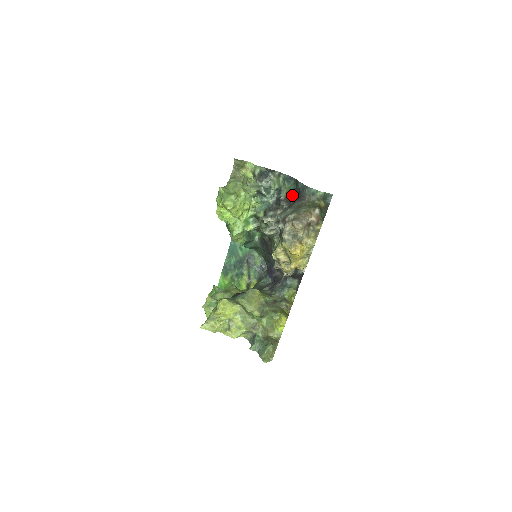
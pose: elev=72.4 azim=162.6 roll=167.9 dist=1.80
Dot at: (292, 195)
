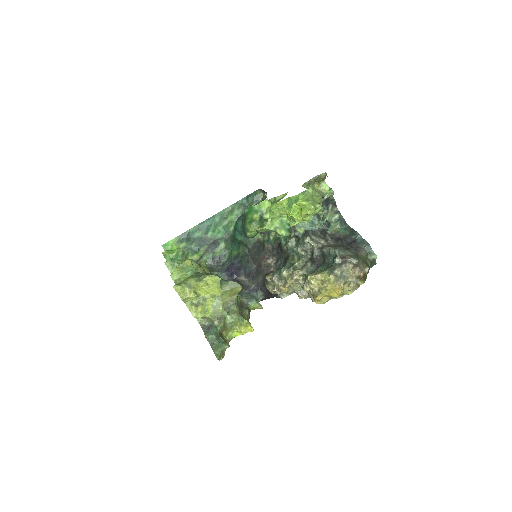
Dot at: (340, 237)
